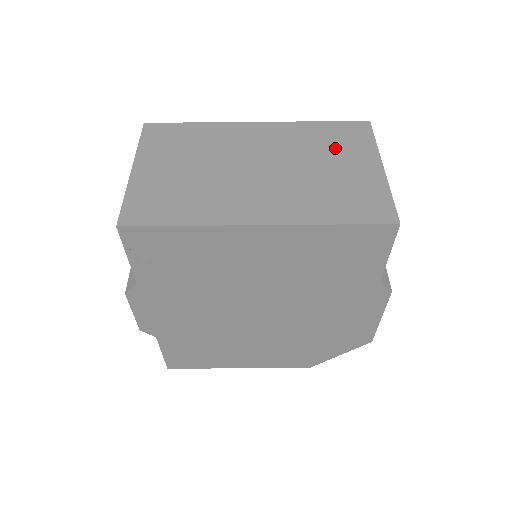
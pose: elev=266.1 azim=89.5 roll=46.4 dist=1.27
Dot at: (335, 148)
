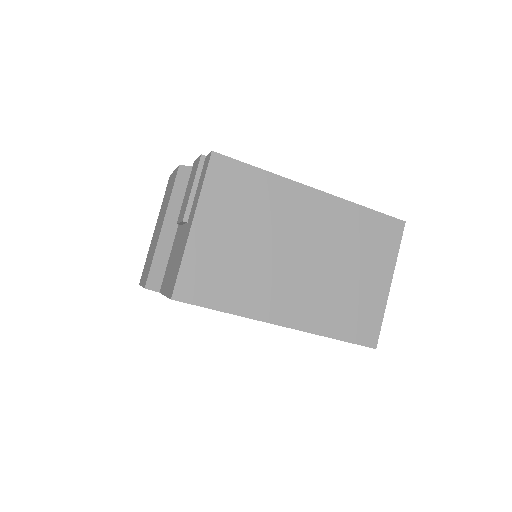
Dot at: (366, 250)
